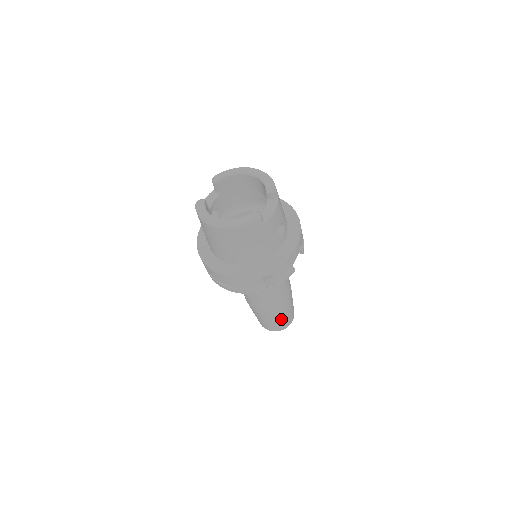
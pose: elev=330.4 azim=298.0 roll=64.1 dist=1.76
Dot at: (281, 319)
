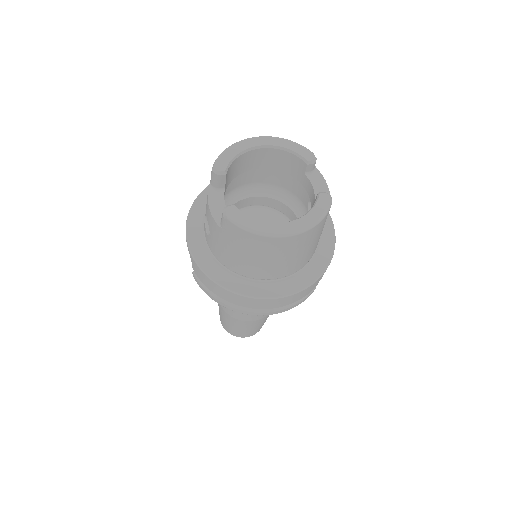
Dot at: occluded
